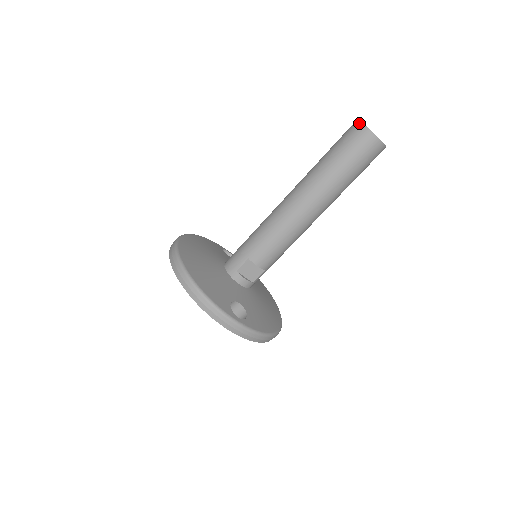
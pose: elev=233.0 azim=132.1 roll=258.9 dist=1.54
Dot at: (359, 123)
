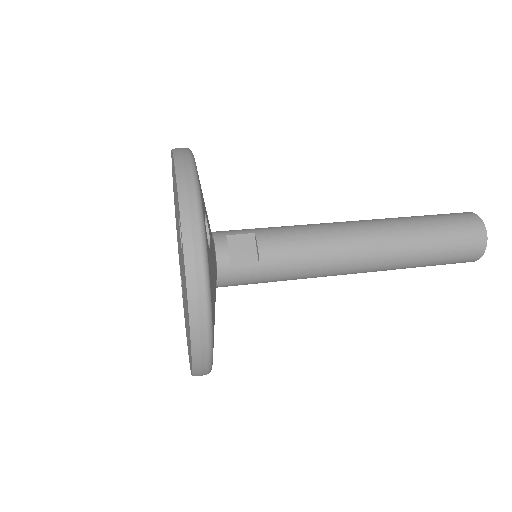
Dot at: (465, 212)
